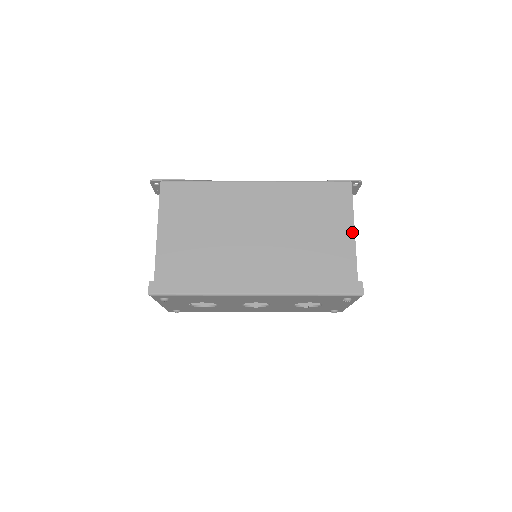
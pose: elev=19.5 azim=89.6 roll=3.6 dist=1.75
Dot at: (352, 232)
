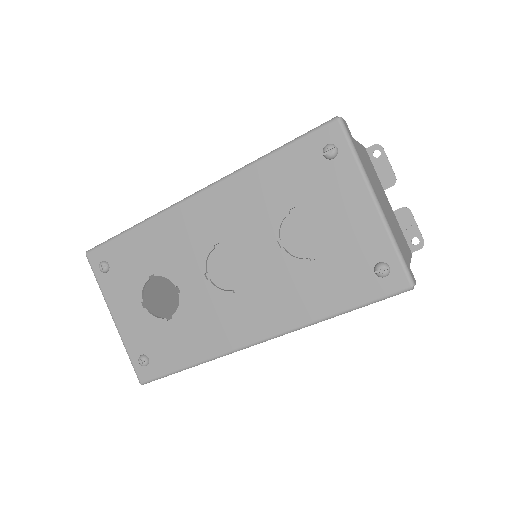
Dot at: occluded
